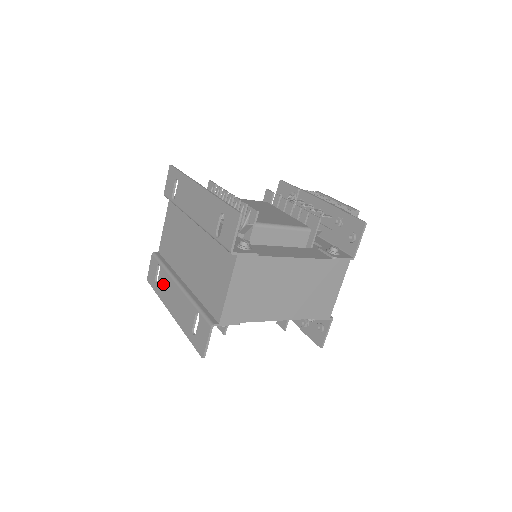
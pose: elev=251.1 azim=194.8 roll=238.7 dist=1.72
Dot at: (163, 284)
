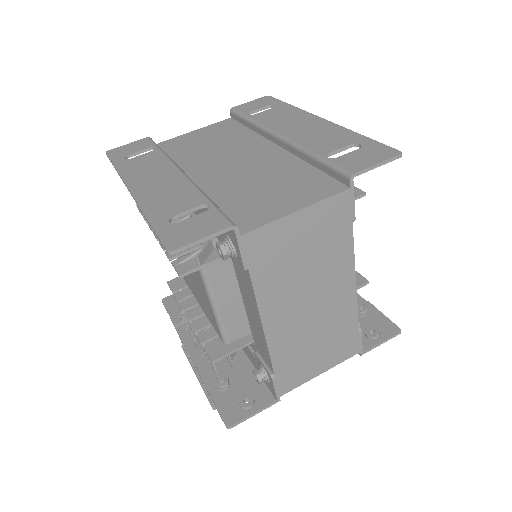
Dot at: (144, 162)
